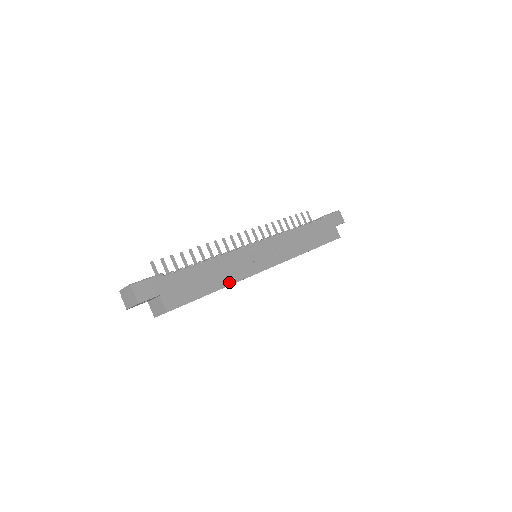
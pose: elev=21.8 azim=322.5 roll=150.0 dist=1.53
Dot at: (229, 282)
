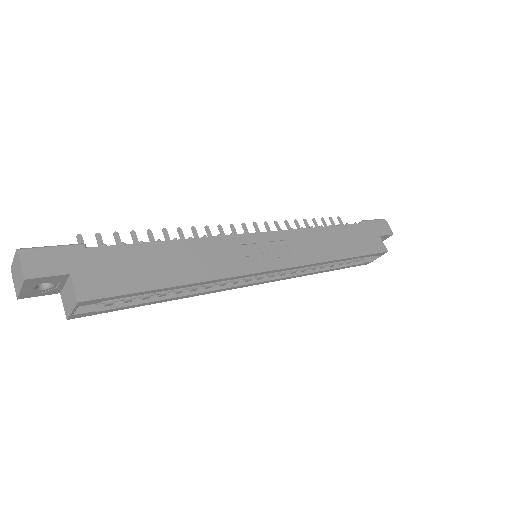
Dot at: (202, 277)
